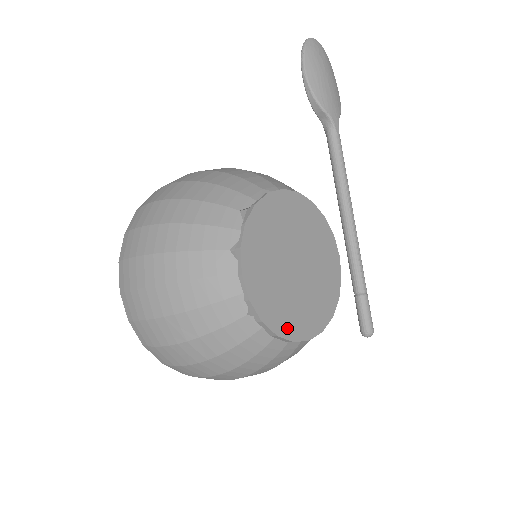
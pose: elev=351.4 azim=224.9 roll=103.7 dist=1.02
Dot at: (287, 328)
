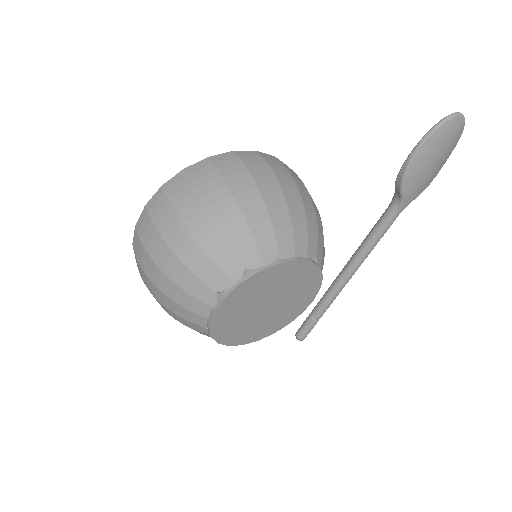
Dot at: (229, 339)
